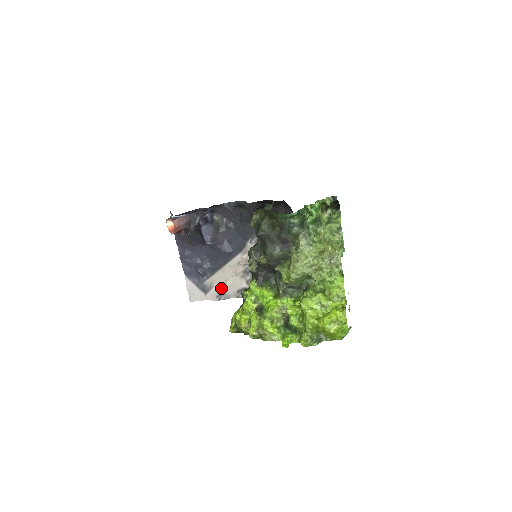
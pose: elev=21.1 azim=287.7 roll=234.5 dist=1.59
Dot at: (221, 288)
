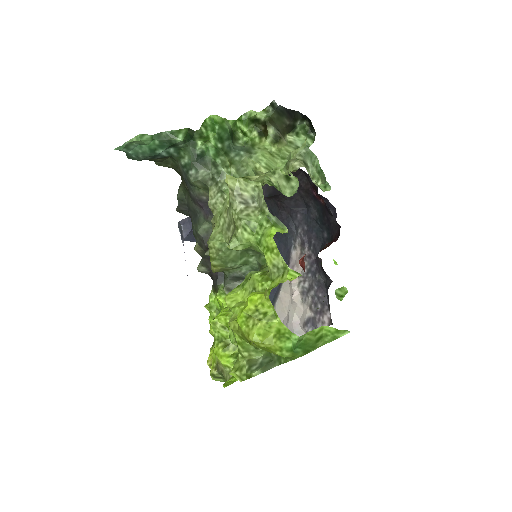
Dot at: (285, 325)
